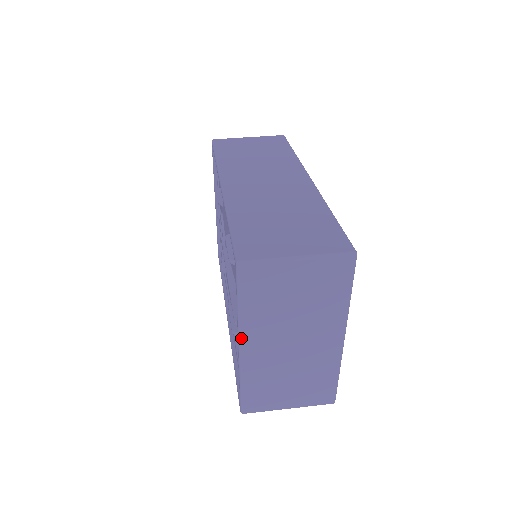
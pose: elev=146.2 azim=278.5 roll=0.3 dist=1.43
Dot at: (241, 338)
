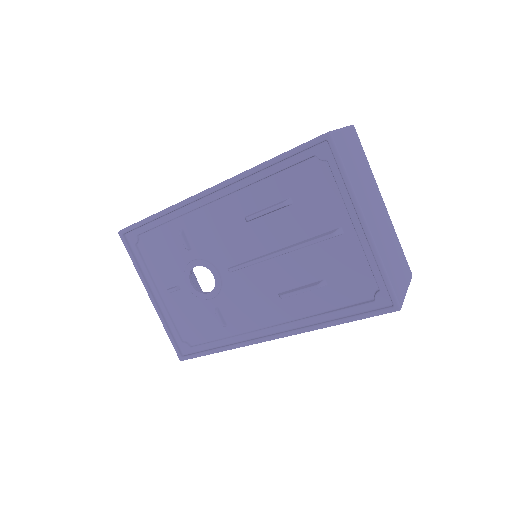
Dot at: (362, 210)
